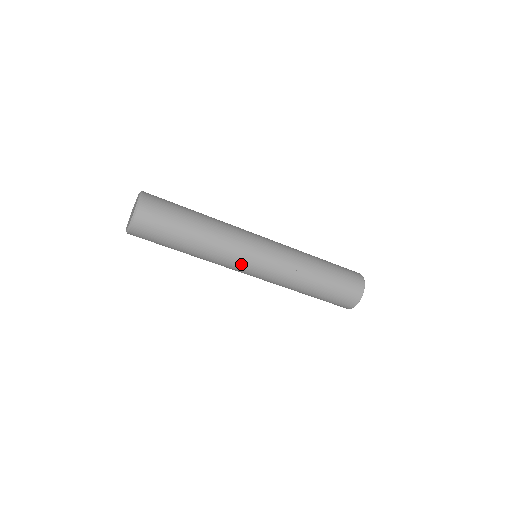
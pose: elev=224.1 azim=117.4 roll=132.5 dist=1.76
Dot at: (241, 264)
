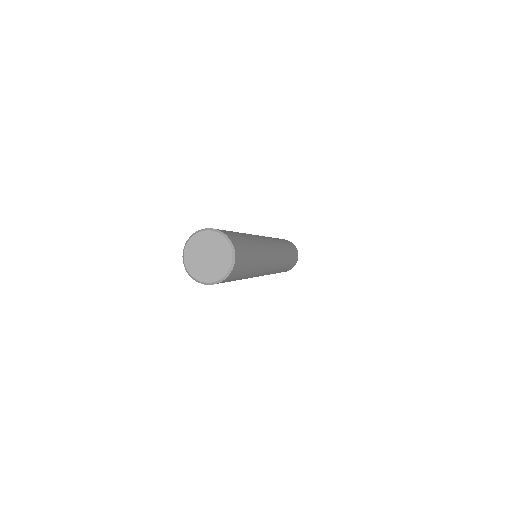
Dot at: occluded
